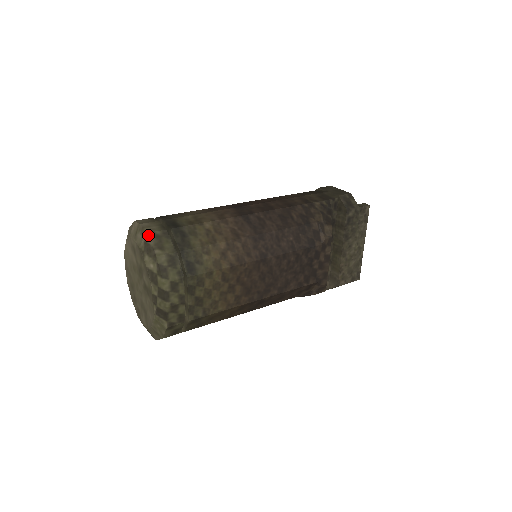
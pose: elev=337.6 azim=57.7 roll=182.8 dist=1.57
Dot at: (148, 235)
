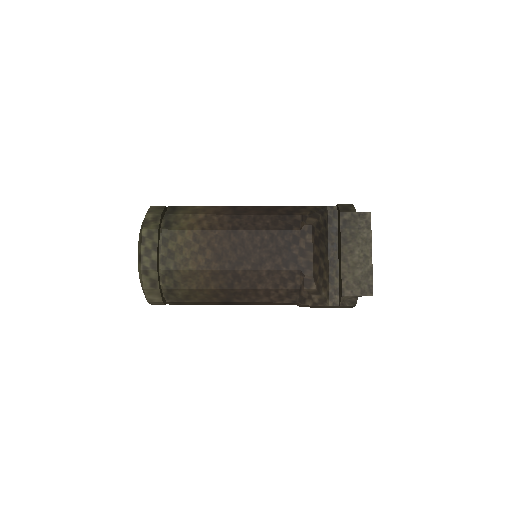
Dot at: (150, 207)
